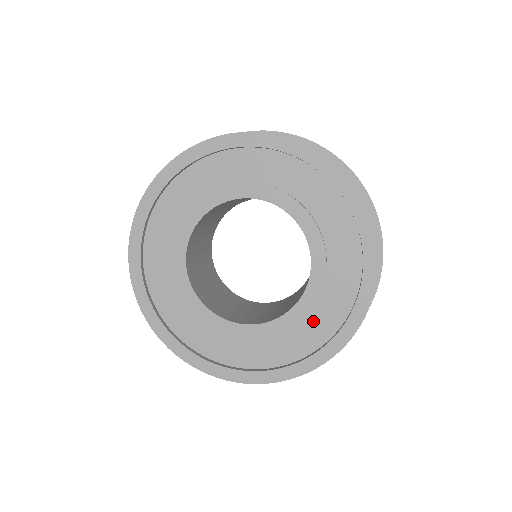
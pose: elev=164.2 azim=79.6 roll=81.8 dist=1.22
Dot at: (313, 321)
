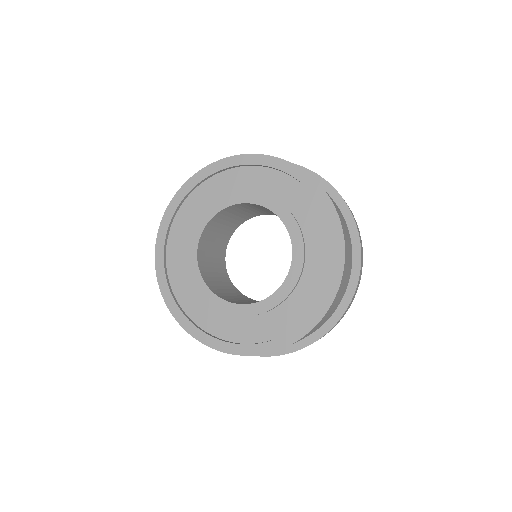
Dot at: (286, 309)
